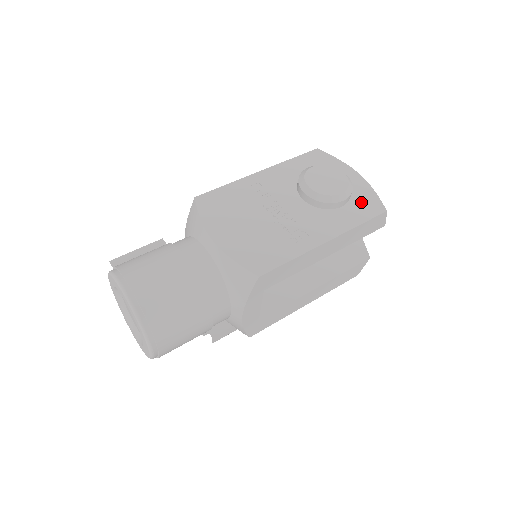
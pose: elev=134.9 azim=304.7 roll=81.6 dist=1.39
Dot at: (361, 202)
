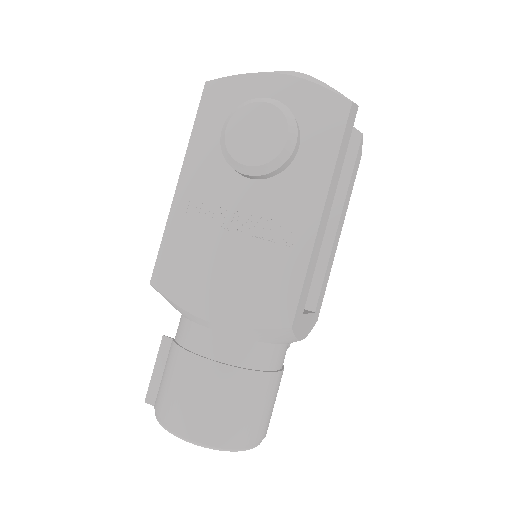
Dot at: (314, 118)
